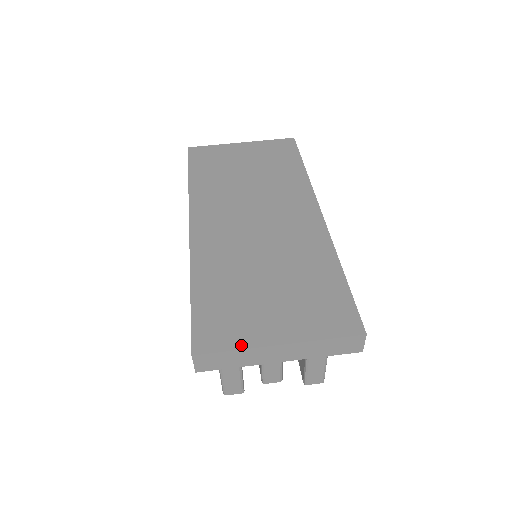
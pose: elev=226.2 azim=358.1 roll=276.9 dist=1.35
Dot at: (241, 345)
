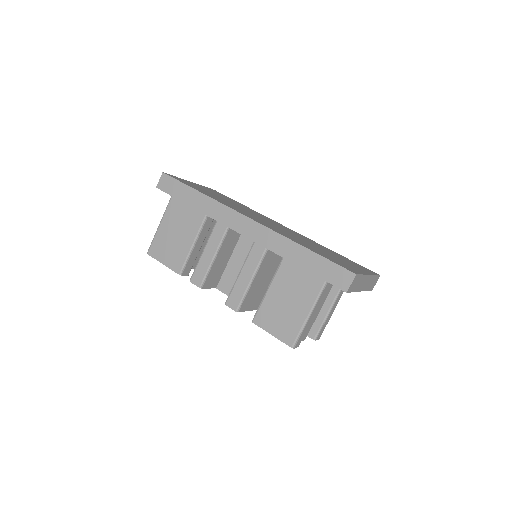
Dot at: (361, 273)
